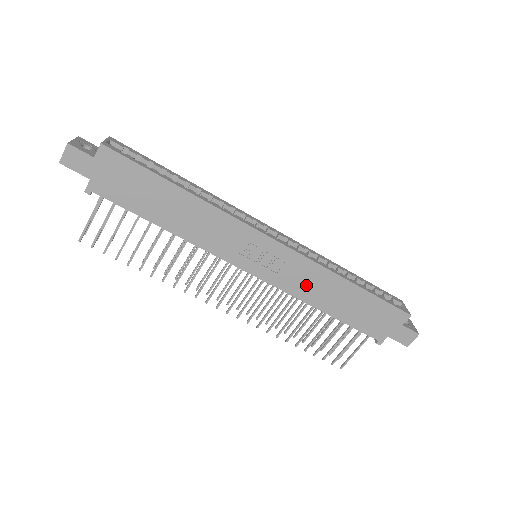
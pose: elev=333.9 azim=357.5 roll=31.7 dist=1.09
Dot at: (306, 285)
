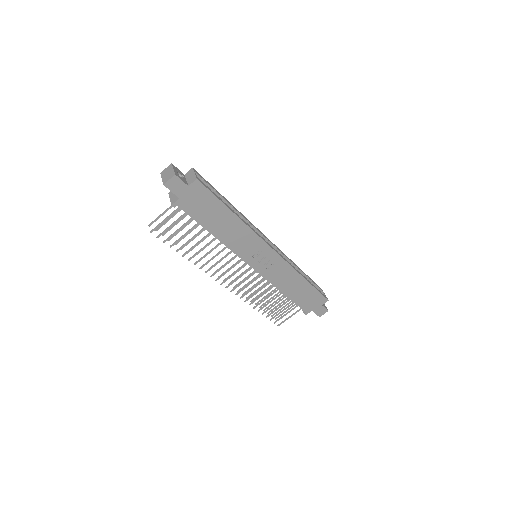
Dot at: (281, 278)
